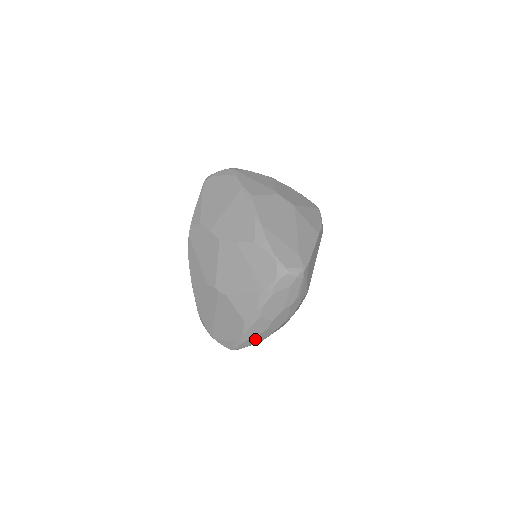
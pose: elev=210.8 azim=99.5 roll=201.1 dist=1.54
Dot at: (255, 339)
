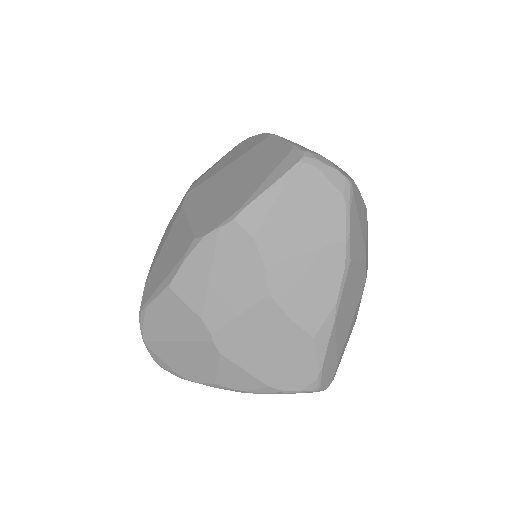
Dot at: occluded
